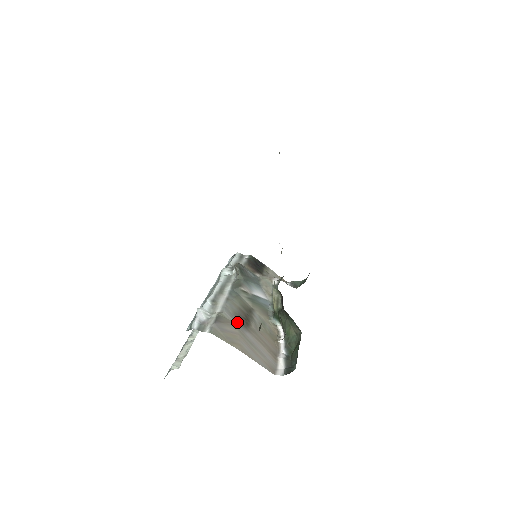
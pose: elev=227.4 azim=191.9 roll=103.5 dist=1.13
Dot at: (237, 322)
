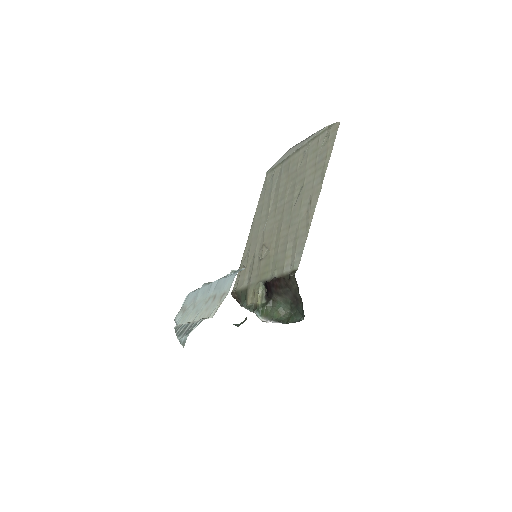
Dot at: occluded
